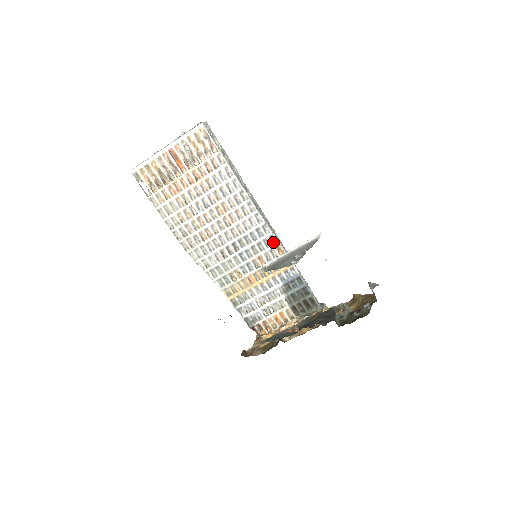
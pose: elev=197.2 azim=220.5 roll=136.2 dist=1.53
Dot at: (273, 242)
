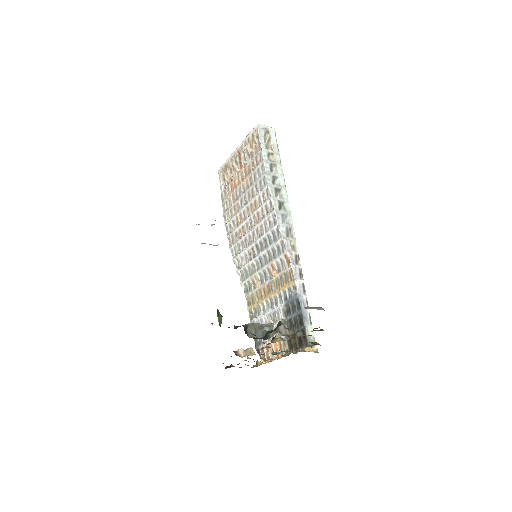
Dot at: (284, 250)
